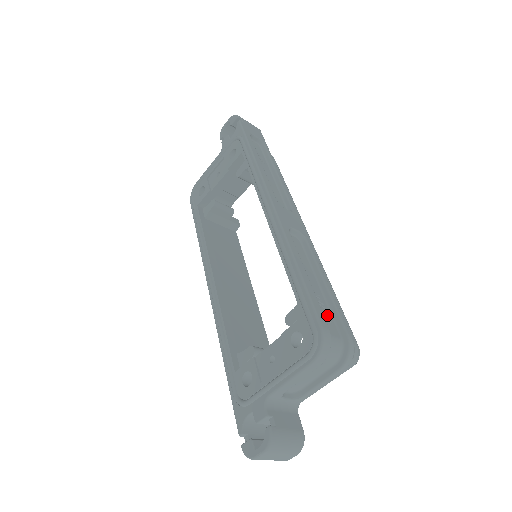
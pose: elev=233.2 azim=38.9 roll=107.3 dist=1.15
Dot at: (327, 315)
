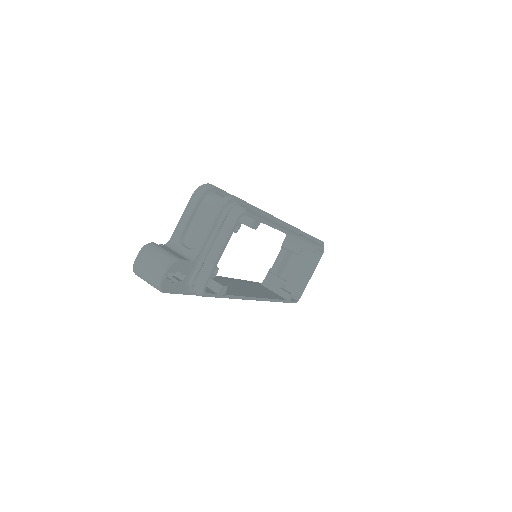
Dot at: occluded
